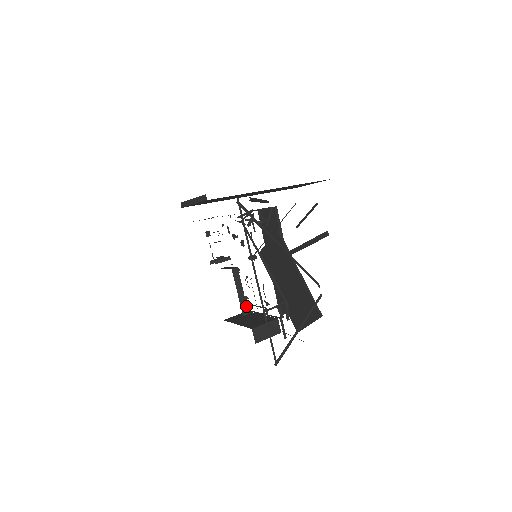
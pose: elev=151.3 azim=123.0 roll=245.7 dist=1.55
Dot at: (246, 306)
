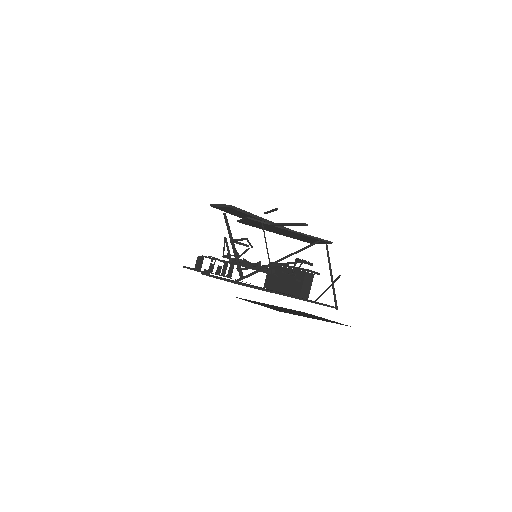
Dot at: occluded
